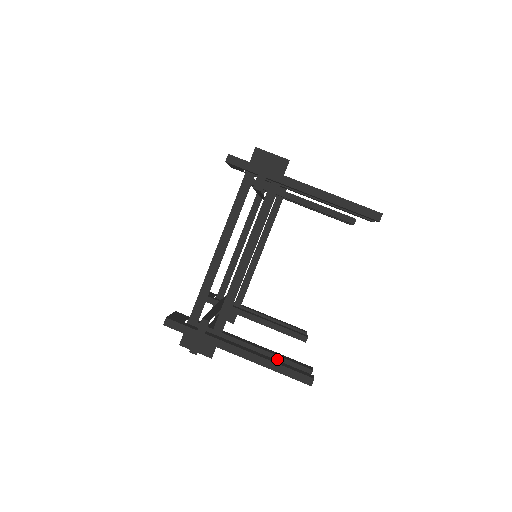
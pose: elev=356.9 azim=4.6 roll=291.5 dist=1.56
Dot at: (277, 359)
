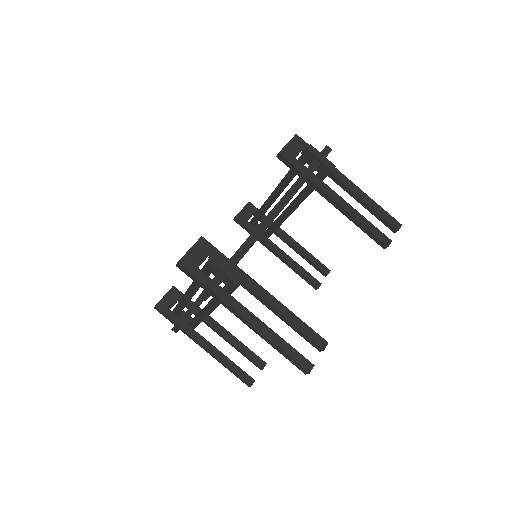
Dot at: (239, 351)
